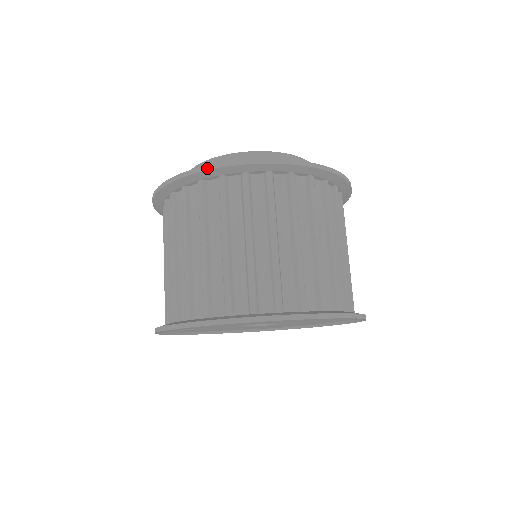
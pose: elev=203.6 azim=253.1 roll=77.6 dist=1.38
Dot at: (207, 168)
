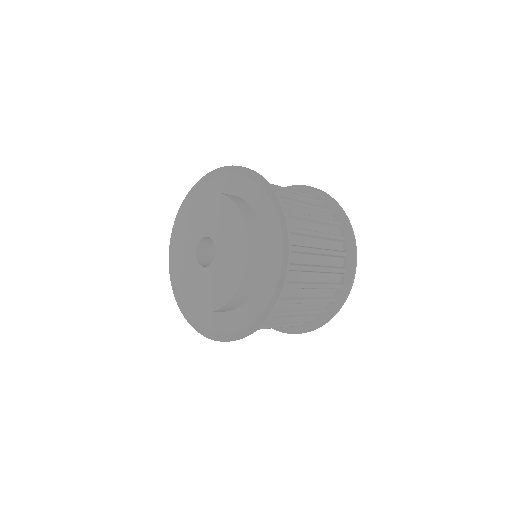
Dot at: (193, 327)
